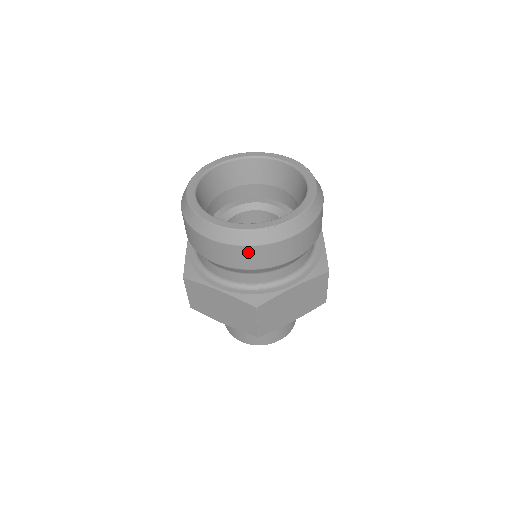
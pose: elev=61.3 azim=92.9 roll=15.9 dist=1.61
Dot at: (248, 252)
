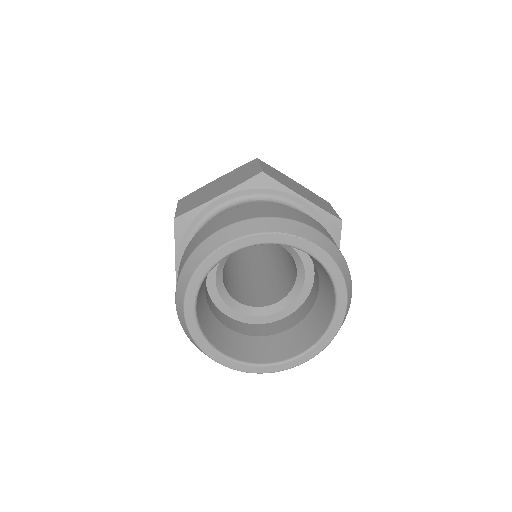
Dot at: occluded
